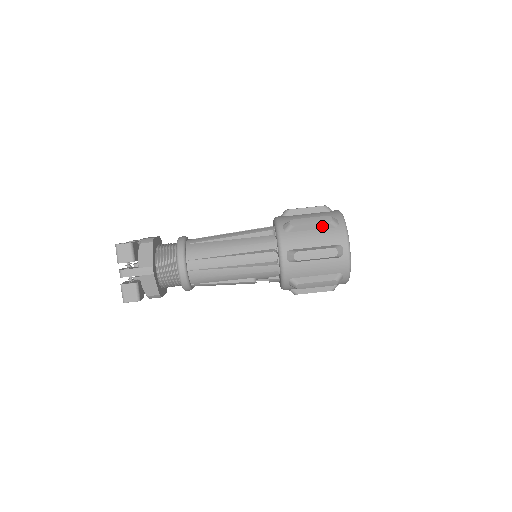
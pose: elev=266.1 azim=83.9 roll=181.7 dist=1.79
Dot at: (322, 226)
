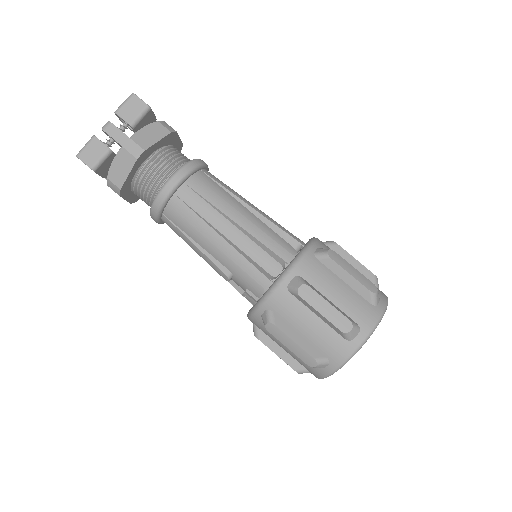
Dot at: (359, 288)
